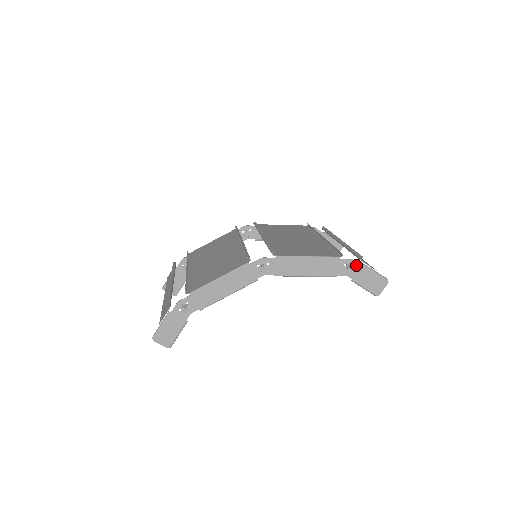
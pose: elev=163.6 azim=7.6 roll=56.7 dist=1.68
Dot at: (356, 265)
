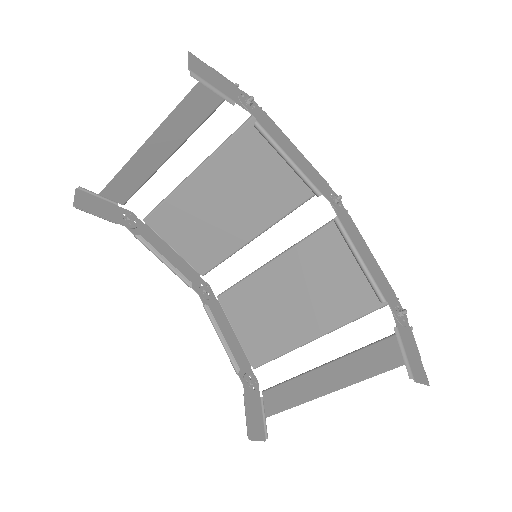
Dot at: (406, 322)
